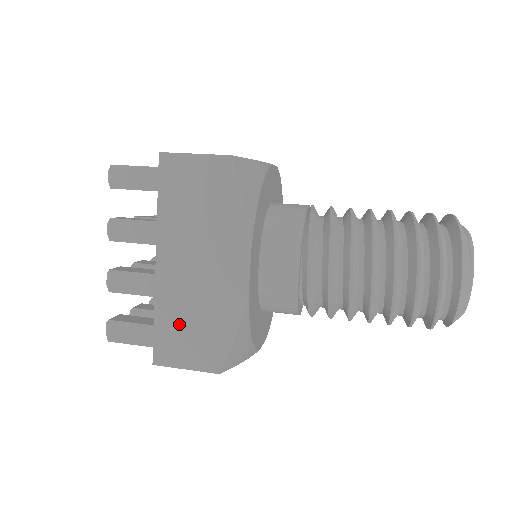
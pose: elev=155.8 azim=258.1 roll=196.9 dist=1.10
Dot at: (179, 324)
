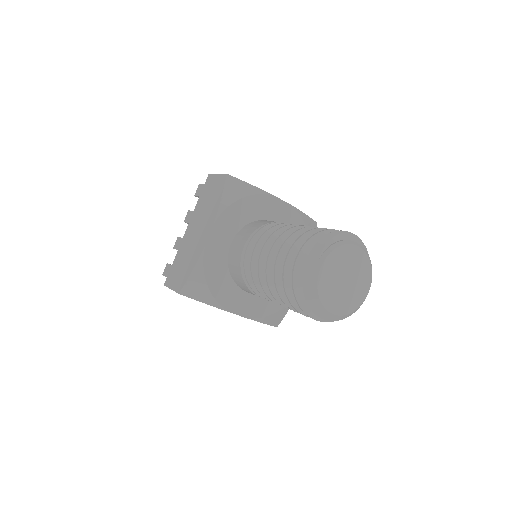
Dot at: (179, 263)
